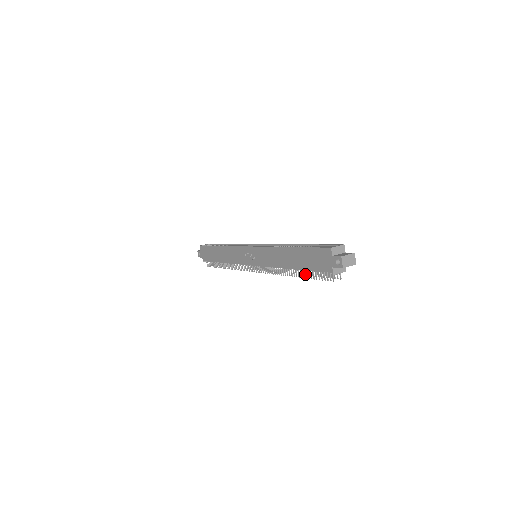
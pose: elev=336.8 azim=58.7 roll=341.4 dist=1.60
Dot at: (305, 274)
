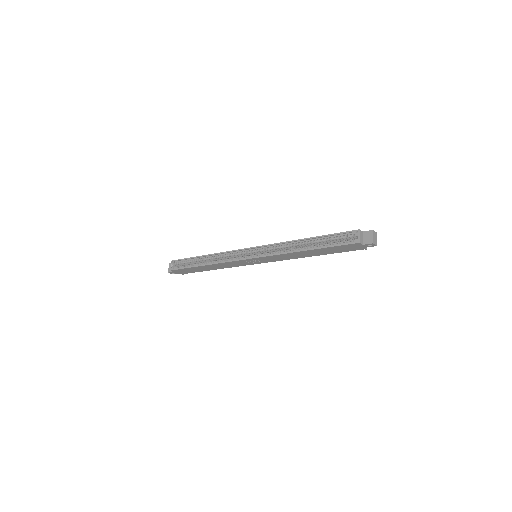
Dot at: occluded
